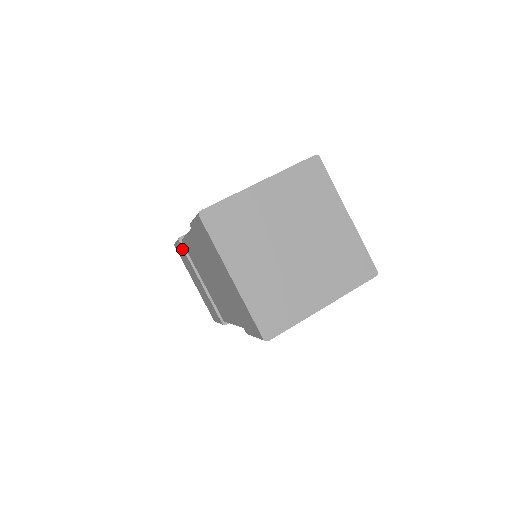
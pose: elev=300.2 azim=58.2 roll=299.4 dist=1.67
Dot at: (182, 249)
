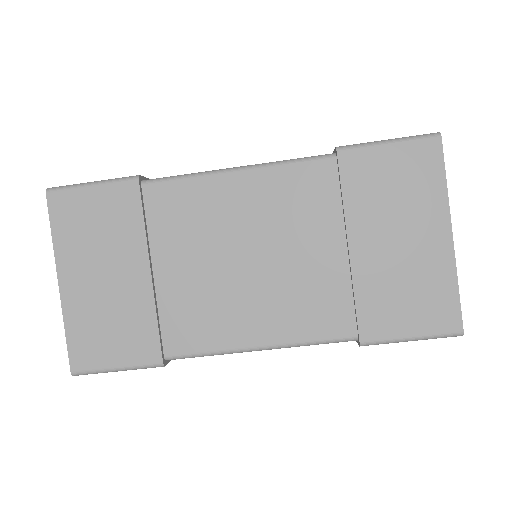
Dot at: (132, 198)
